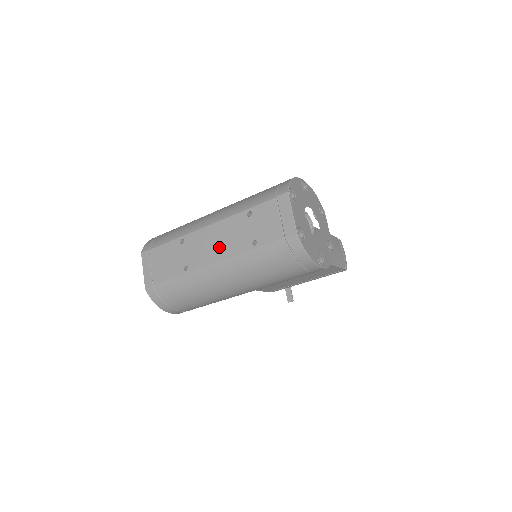
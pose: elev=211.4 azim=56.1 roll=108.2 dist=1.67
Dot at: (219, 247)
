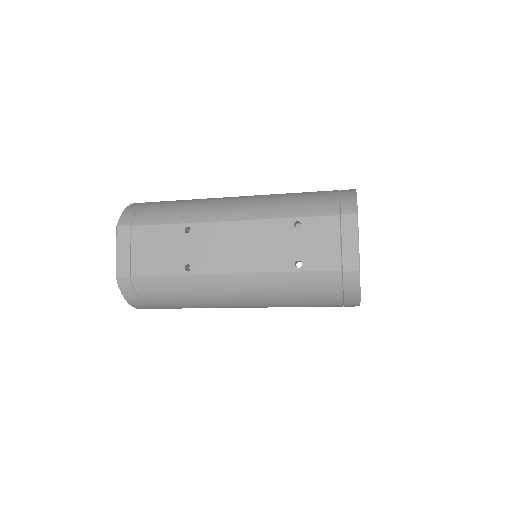
Dot at: (244, 254)
